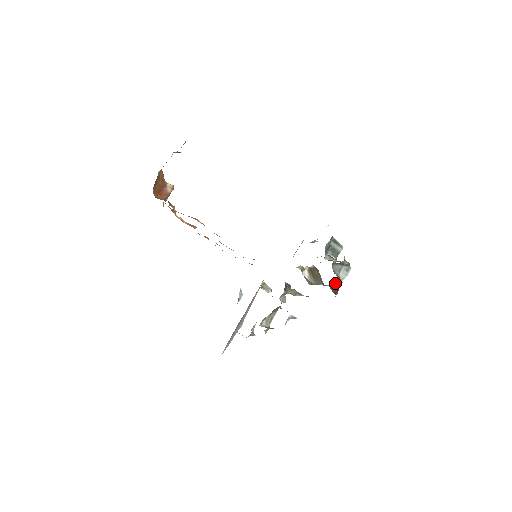
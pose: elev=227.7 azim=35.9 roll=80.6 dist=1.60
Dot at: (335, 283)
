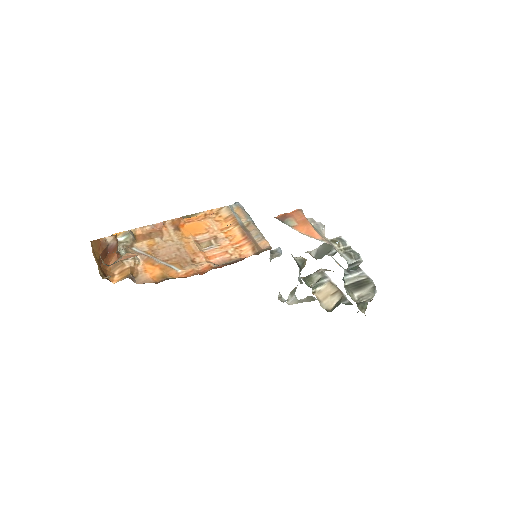
Dot at: occluded
